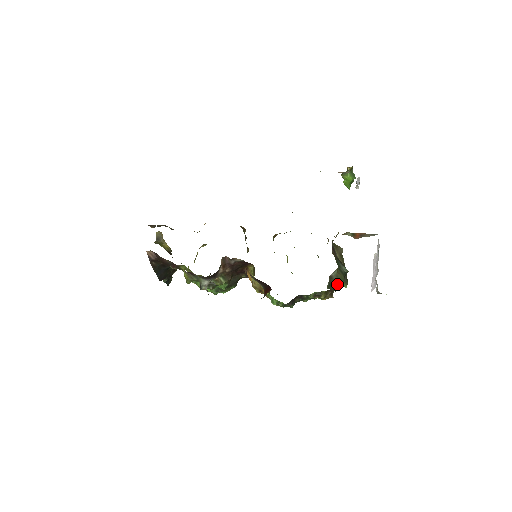
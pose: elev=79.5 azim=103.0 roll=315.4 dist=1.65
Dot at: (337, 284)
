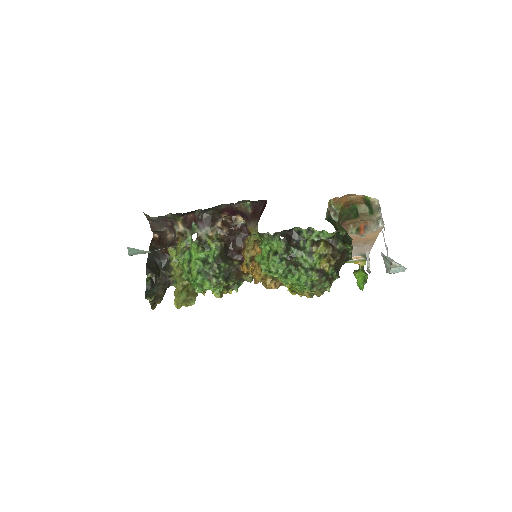
Dot at: (338, 227)
